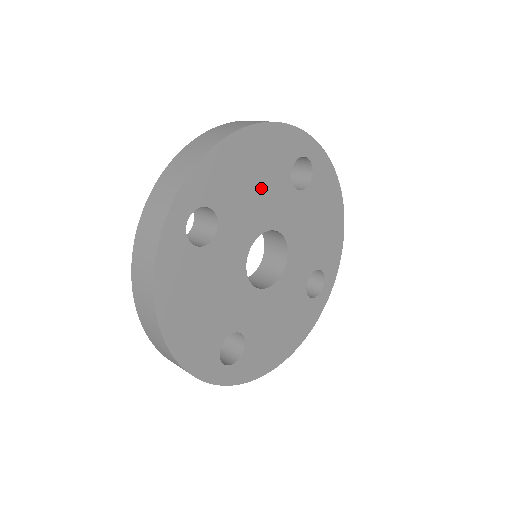
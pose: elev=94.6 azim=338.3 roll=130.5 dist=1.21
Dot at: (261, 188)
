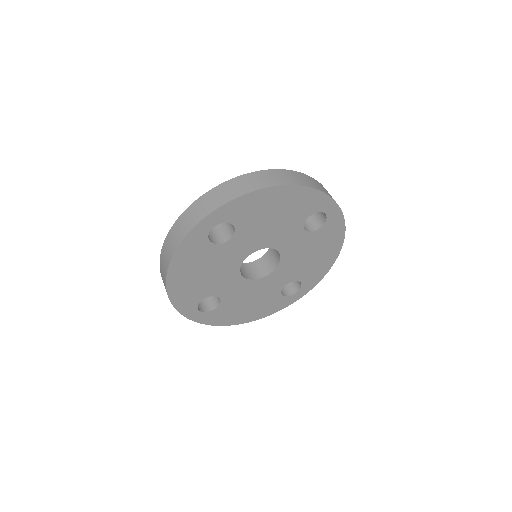
Dot at: (277, 223)
